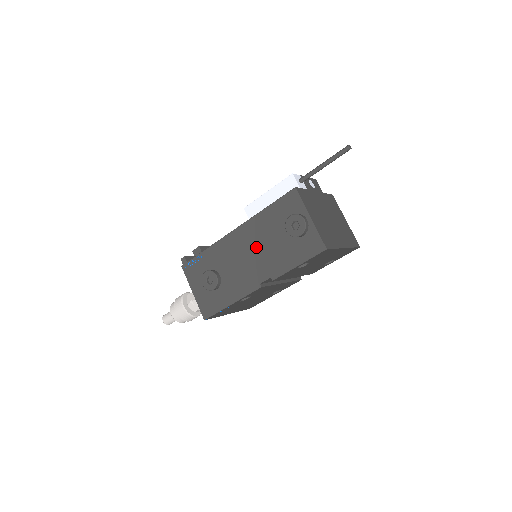
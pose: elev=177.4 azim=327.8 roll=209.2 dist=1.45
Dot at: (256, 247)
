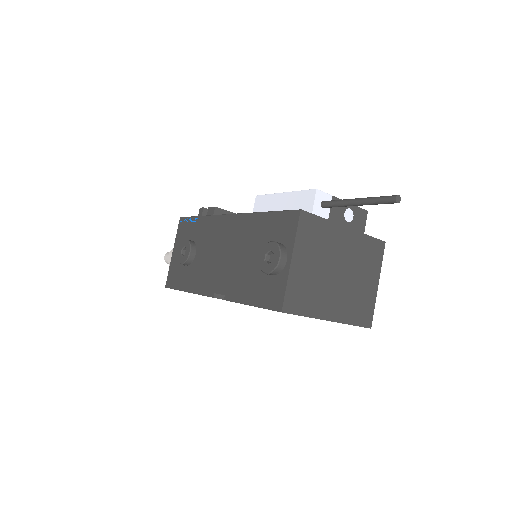
Dot at: (233, 250)
